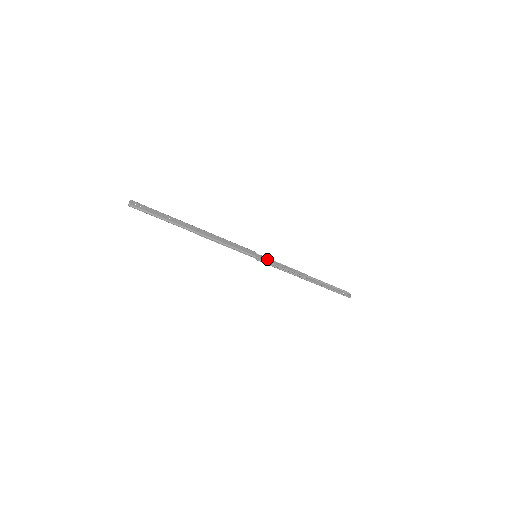
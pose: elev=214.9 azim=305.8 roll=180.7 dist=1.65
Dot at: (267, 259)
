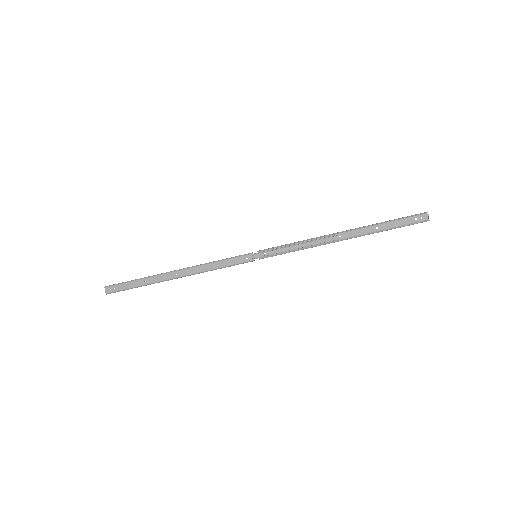
Dot at: (272, 250)
